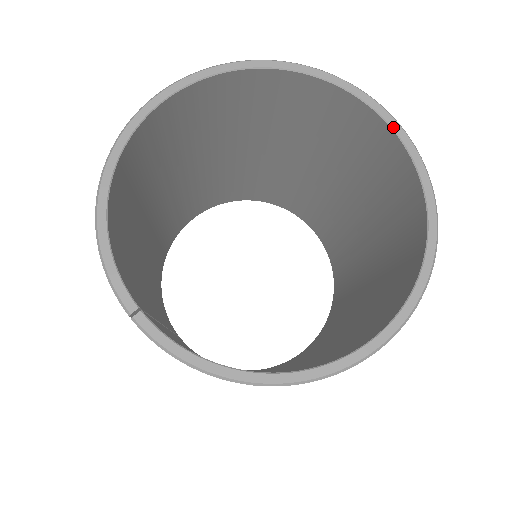
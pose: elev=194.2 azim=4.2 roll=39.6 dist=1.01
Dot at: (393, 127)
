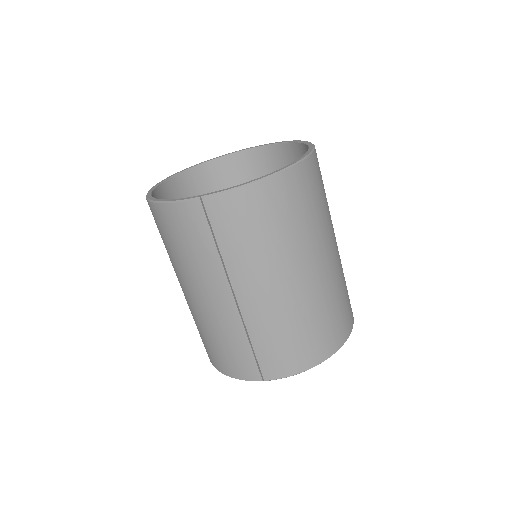
Dot at: (254, 147)
